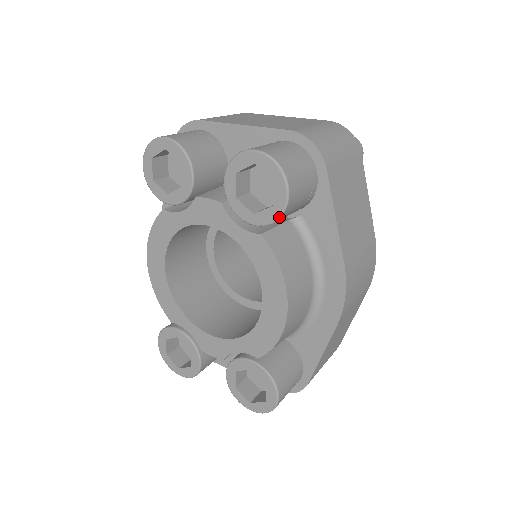
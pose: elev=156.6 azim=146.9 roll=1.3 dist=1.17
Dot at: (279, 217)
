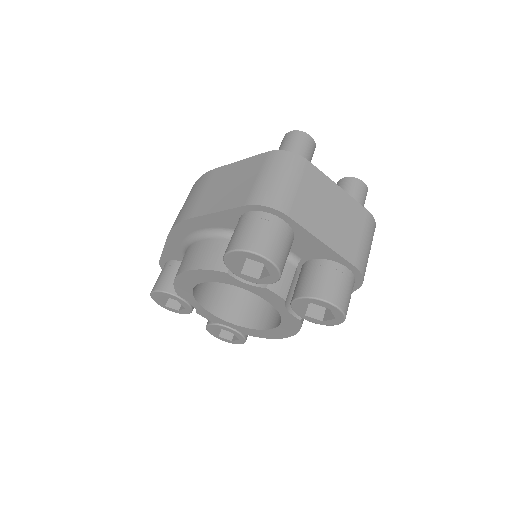
Dot at: occluded
